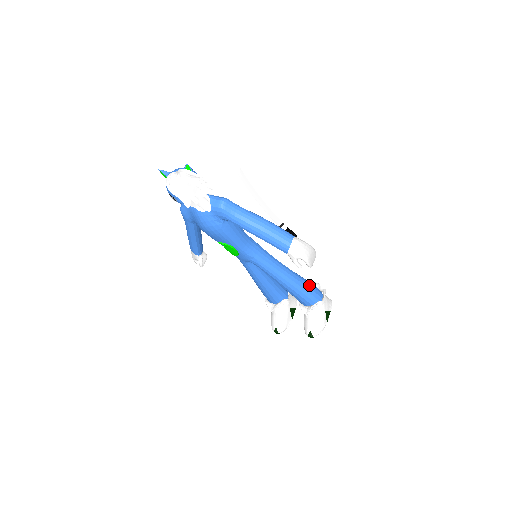
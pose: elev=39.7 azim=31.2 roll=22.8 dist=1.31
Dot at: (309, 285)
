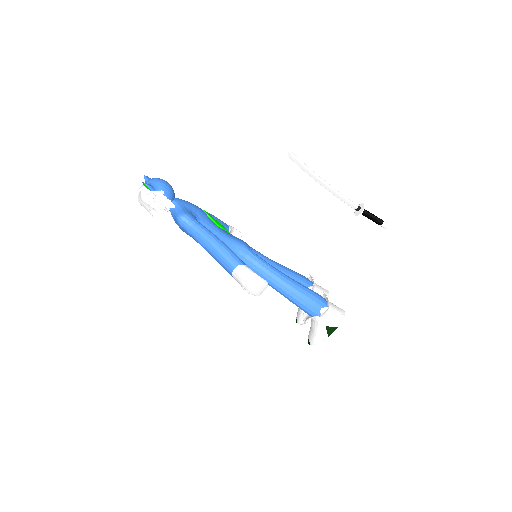
Dot at: (307, 298)
